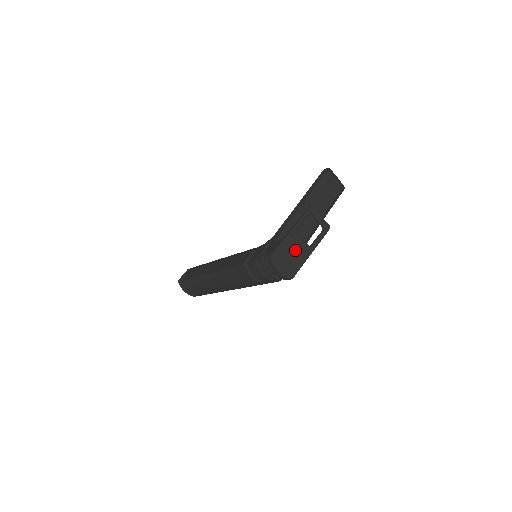
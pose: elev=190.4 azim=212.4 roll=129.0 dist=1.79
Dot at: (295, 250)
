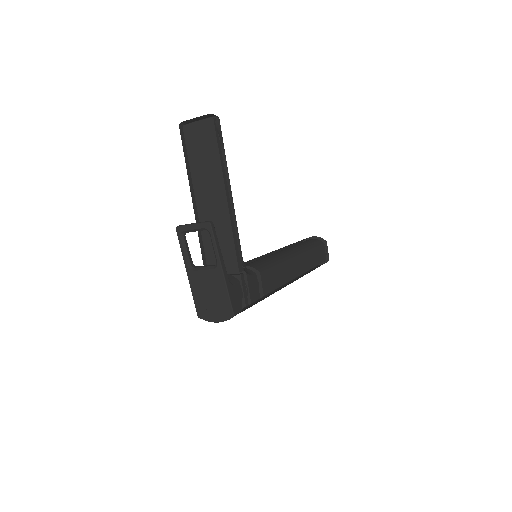
Dot at: (208, 288)
